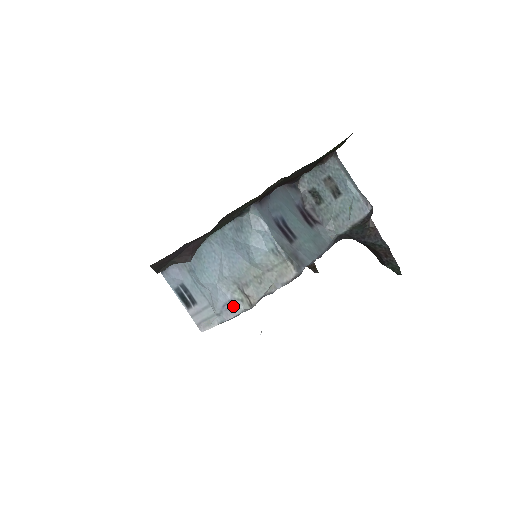
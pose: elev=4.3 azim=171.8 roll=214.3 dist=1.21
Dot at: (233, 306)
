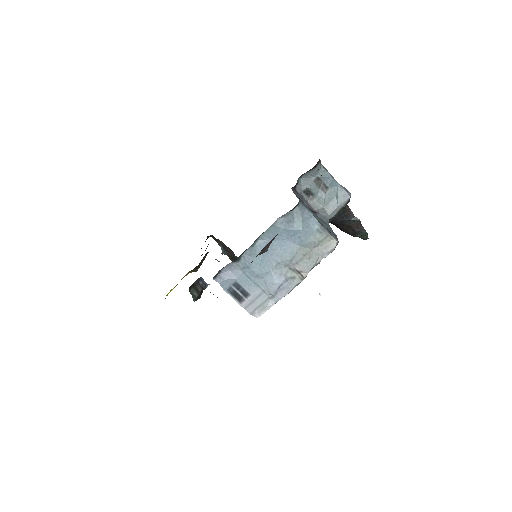
Dot at: (288, 284)
